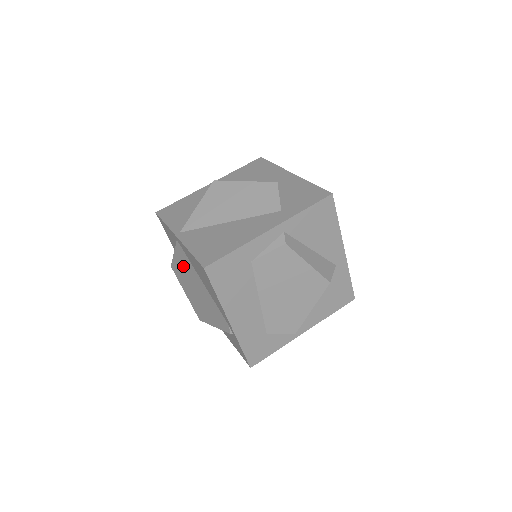
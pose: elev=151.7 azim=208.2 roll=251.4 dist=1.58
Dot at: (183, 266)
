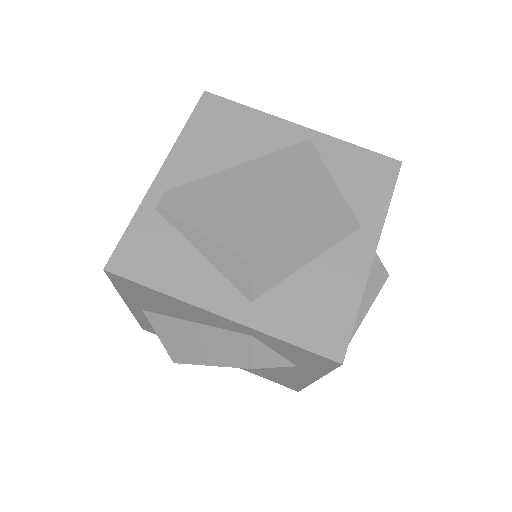
Dot at: occluded
